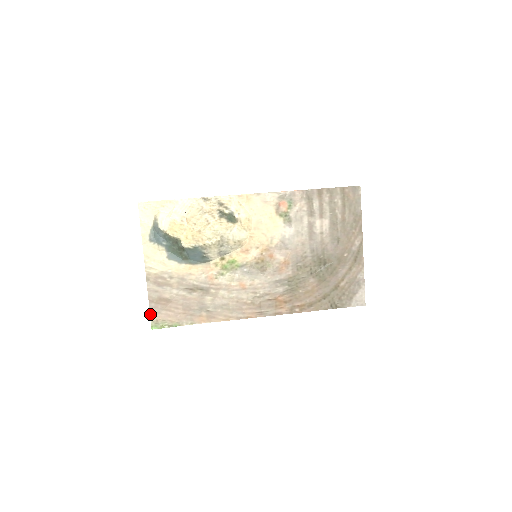
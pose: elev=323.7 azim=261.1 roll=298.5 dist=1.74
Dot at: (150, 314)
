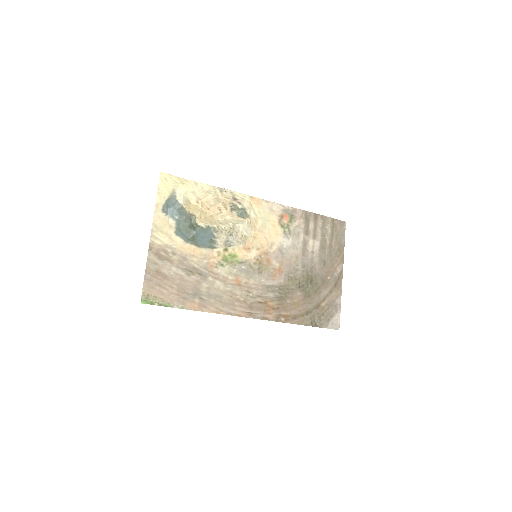
Dot at: (143, 286)
